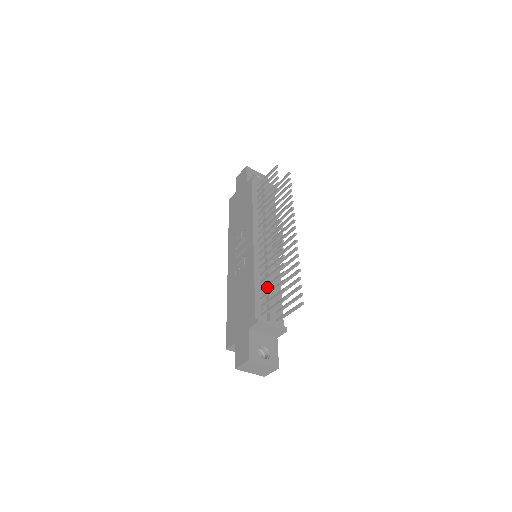
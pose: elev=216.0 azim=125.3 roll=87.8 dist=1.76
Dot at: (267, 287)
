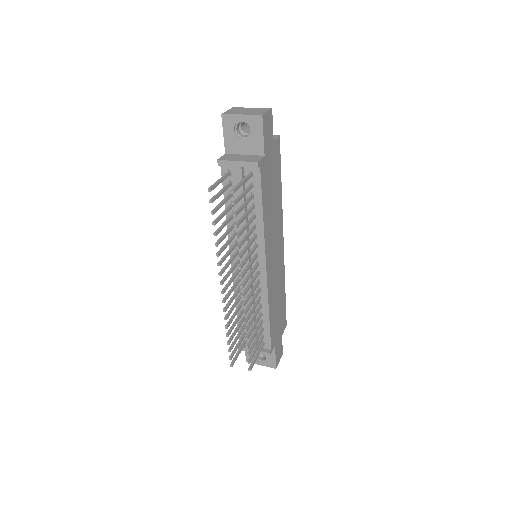
Dot at: (241, 324)
